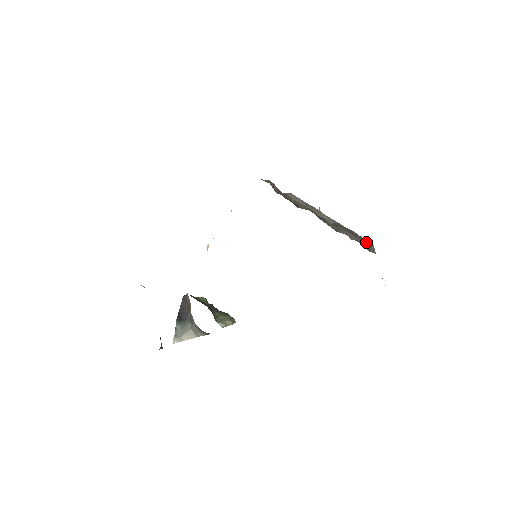
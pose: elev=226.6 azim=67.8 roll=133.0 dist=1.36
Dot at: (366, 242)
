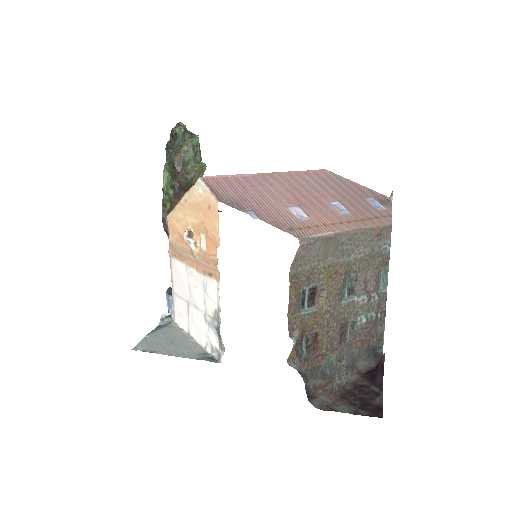
Dot at: (379, 339)
